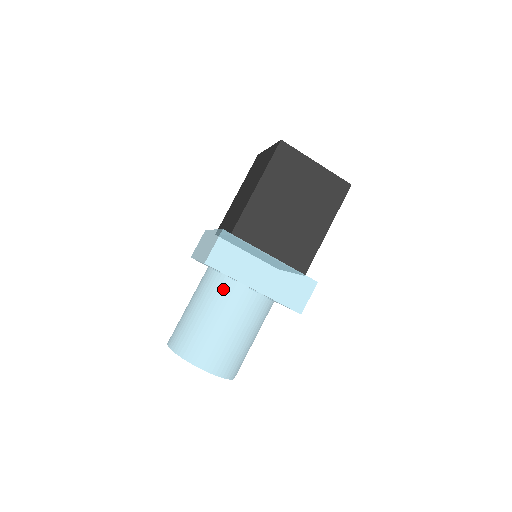
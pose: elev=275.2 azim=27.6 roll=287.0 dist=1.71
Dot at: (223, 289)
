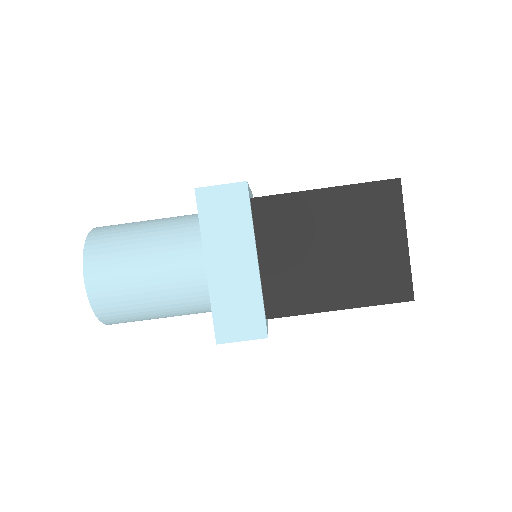
Dot at: (187, 236)
